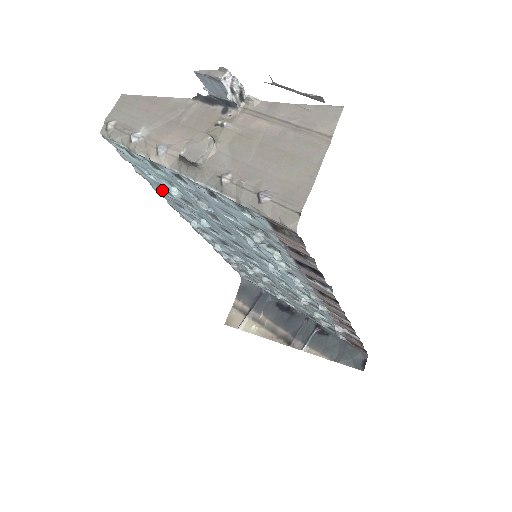
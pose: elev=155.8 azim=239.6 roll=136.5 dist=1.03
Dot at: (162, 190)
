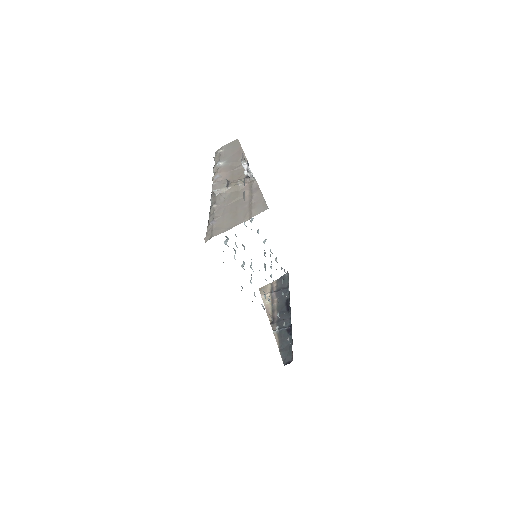
Dot at: occluded
